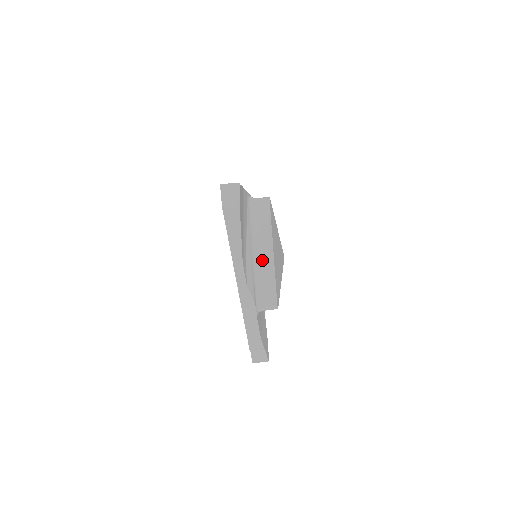
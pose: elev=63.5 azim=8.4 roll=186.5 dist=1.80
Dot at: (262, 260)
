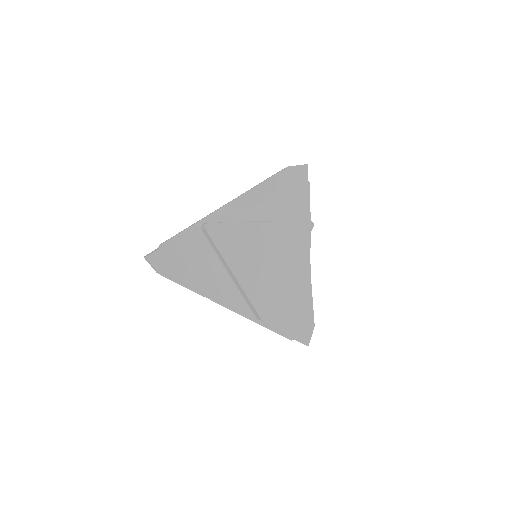
Dot at: (234, 280)
